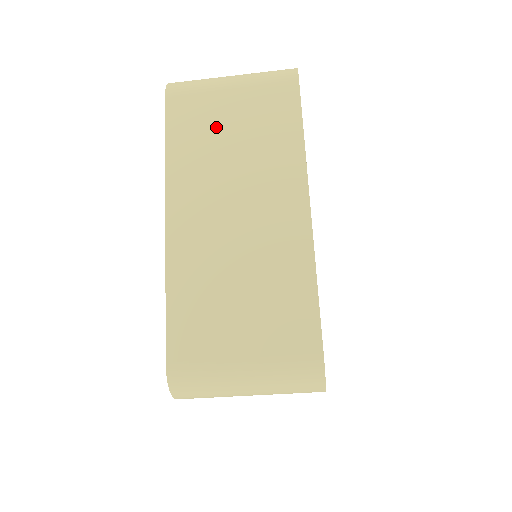
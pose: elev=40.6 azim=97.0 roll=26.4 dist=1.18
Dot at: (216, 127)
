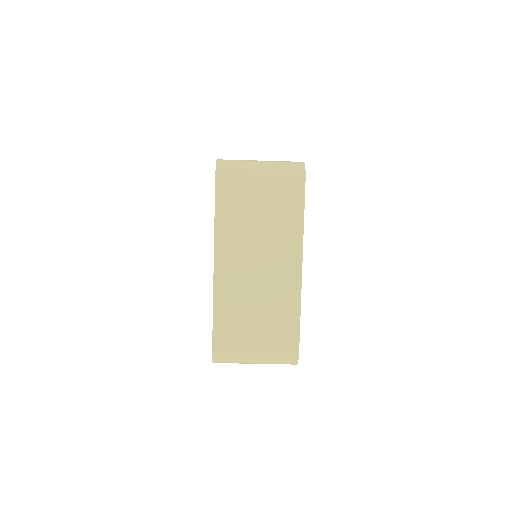
Dot at: (249, 206)
